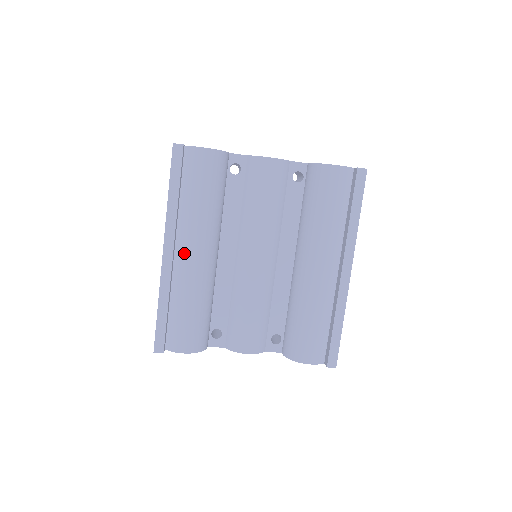
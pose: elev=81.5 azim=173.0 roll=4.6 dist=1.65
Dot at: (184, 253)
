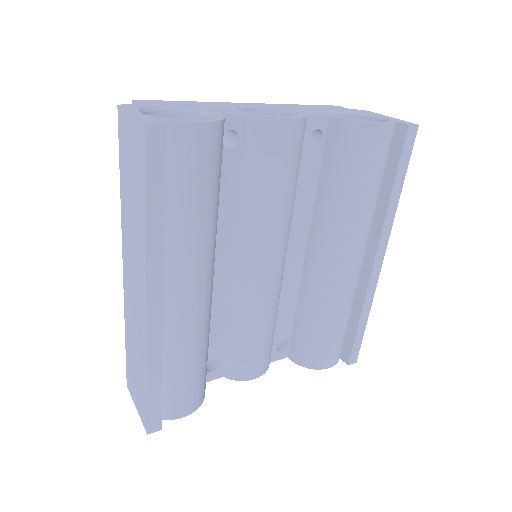
Dot at: (176, 296)
